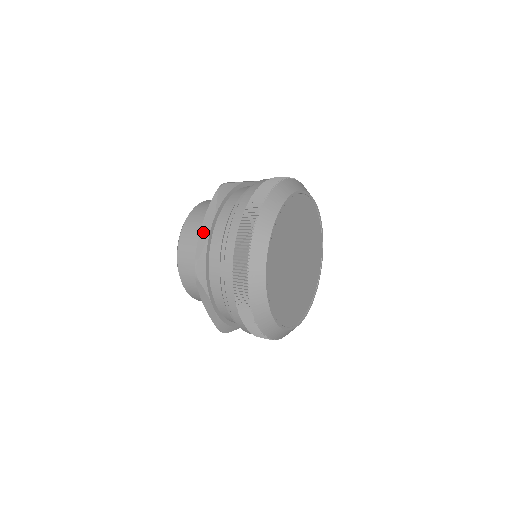
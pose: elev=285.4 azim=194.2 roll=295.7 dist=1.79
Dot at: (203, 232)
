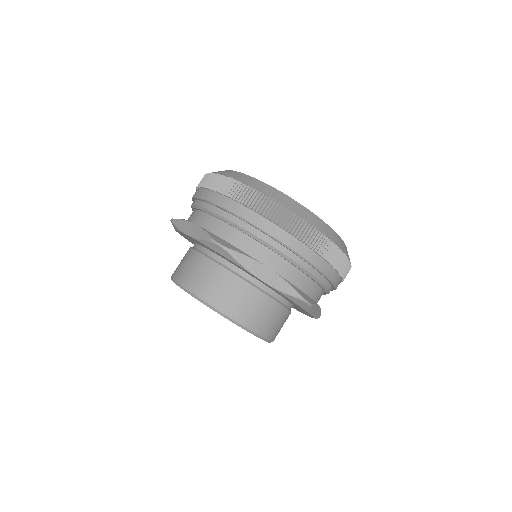
Dot at: (193, 232)
